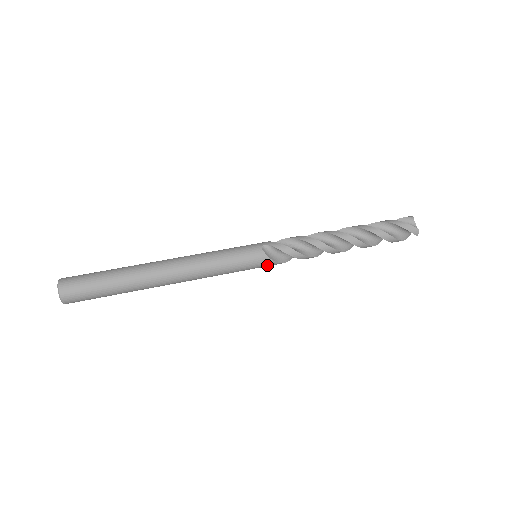
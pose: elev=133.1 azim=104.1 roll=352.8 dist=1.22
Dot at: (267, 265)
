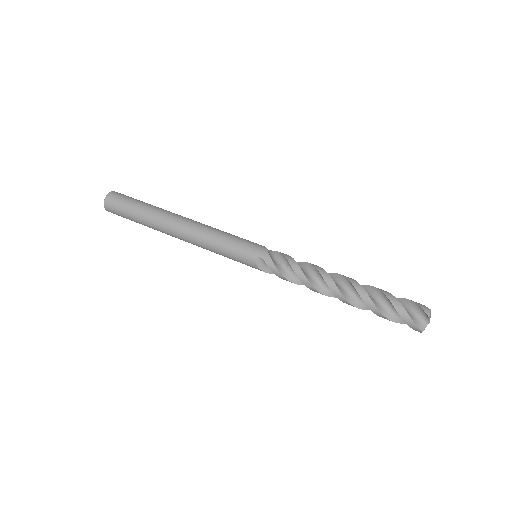
Dot at: occluded
